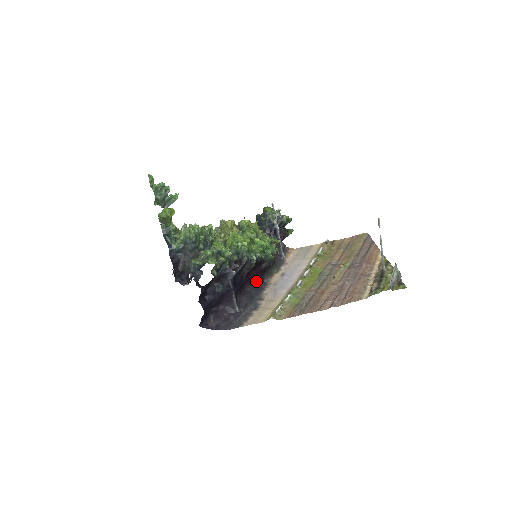
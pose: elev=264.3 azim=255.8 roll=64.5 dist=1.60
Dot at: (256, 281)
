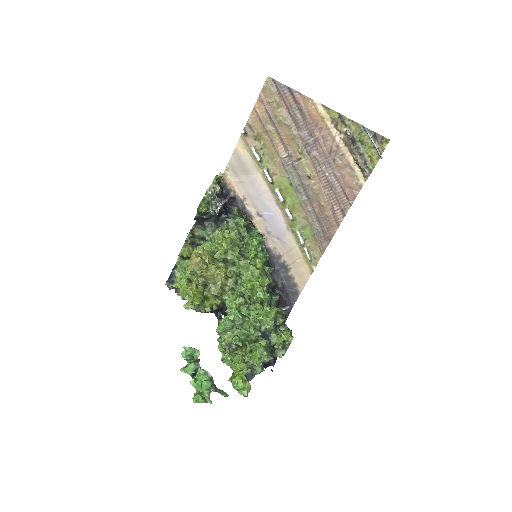
Dot at: occluded
